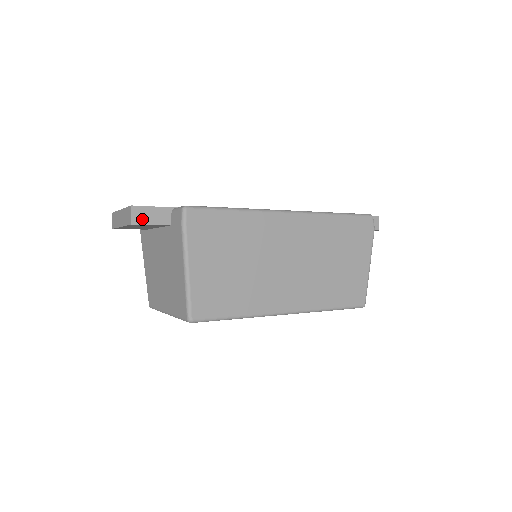
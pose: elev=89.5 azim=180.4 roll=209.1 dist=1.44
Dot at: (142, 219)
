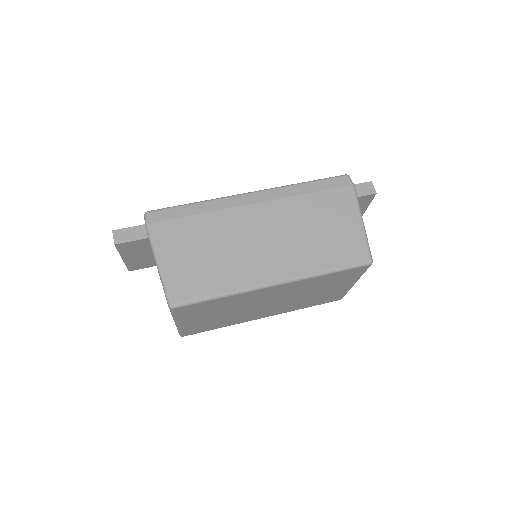
Dot at: (123, 238)
